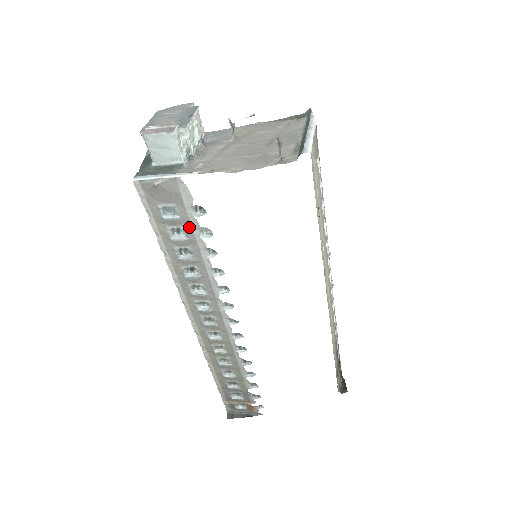
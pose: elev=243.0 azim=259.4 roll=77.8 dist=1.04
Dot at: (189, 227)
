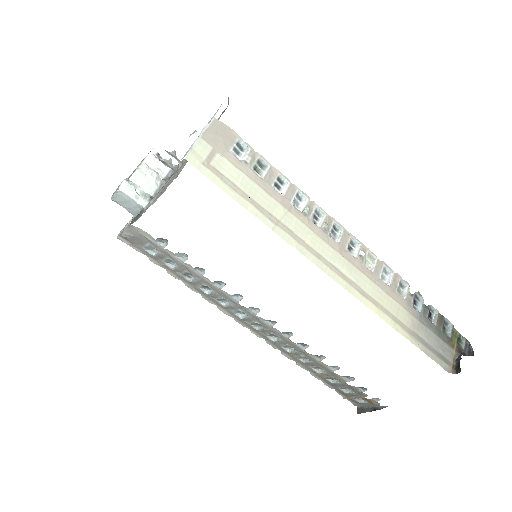
Dot at: (170, 256)
